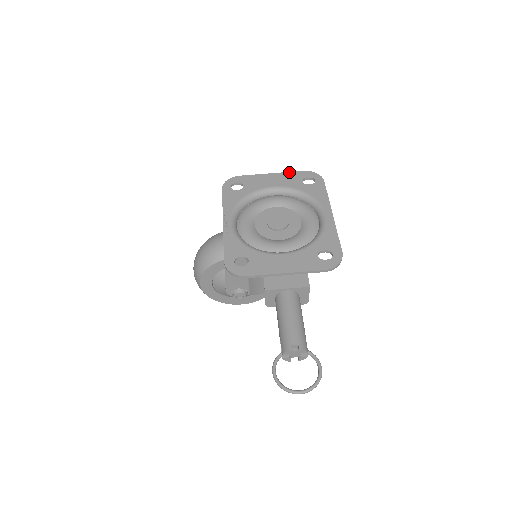
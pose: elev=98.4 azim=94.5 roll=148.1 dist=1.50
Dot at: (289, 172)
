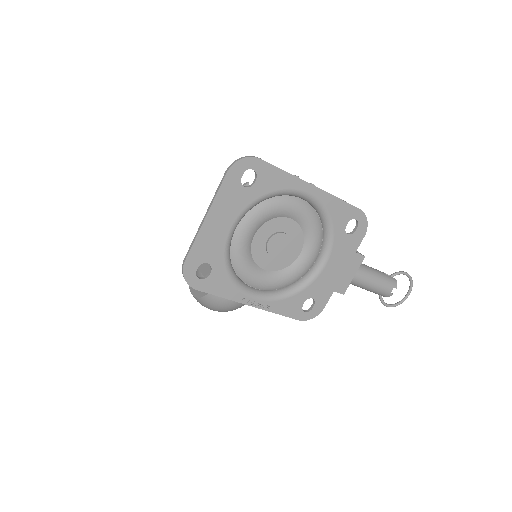
Dot at: (218, 194)
